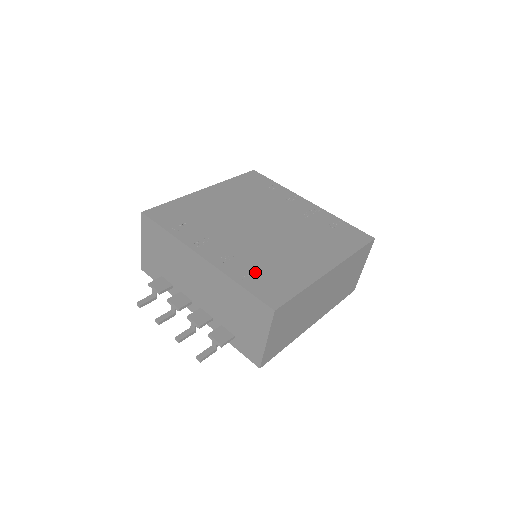
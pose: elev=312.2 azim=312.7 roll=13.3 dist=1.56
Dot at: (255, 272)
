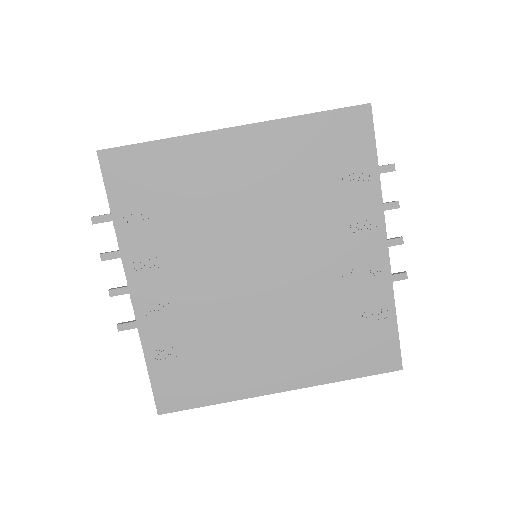
Dot at: (179, 350)
